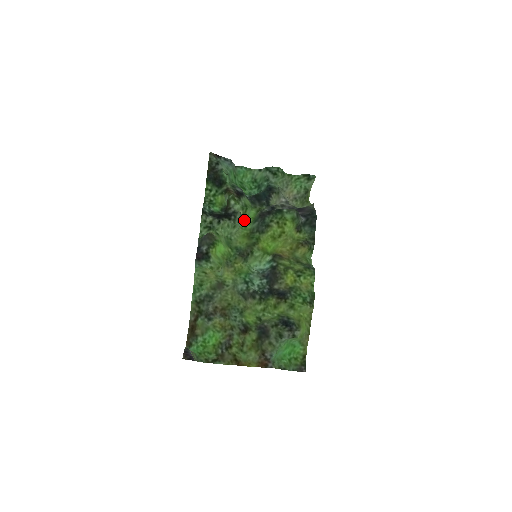
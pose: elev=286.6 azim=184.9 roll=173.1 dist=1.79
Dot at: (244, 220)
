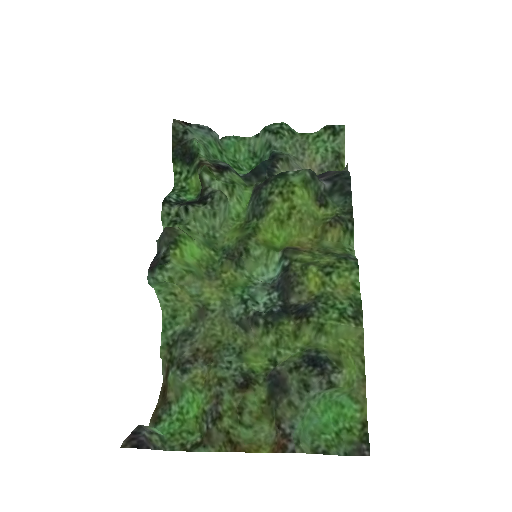
Dot at: (234, 206)
